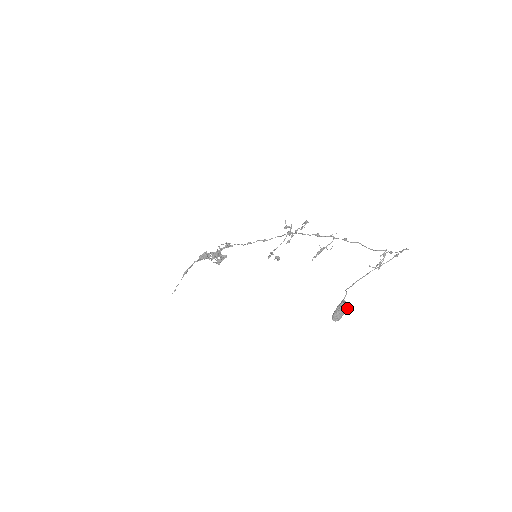
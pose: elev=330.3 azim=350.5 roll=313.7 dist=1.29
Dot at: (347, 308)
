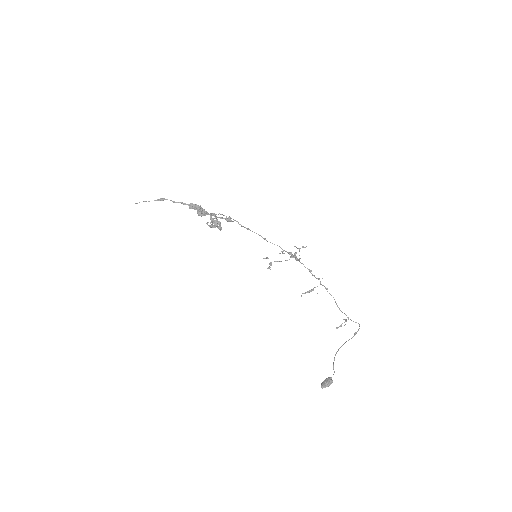
Dot at: (330, 382)
